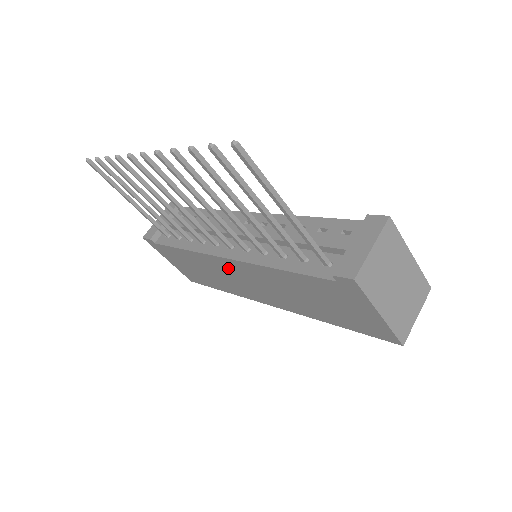
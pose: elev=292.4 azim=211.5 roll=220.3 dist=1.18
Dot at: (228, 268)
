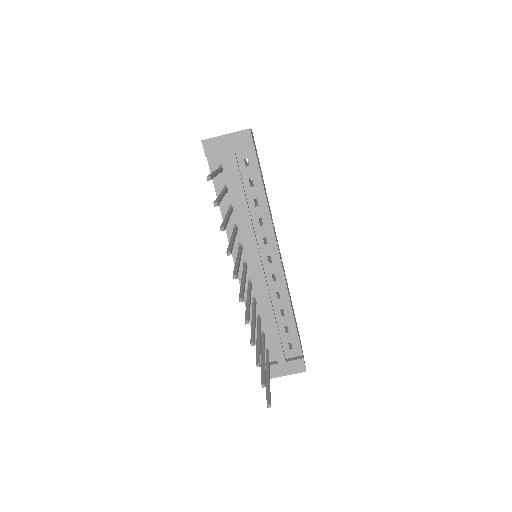
Dot at: occluded
